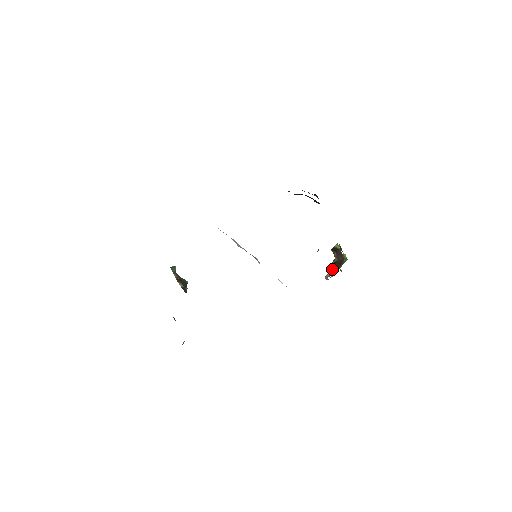
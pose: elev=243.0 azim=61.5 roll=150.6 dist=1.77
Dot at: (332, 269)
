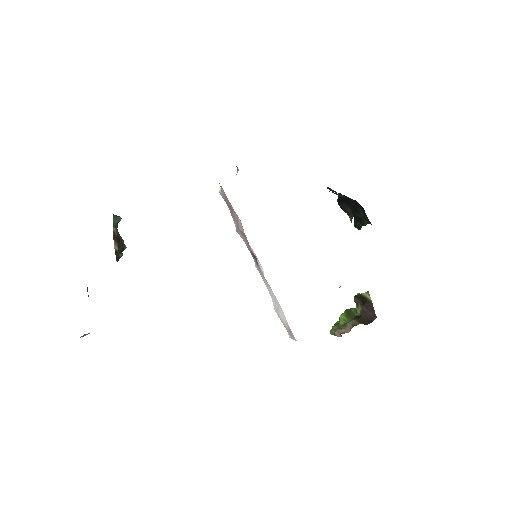
Dot at: (352, 324)
